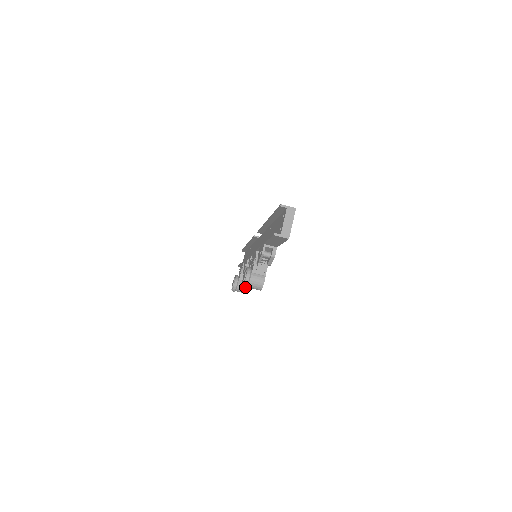
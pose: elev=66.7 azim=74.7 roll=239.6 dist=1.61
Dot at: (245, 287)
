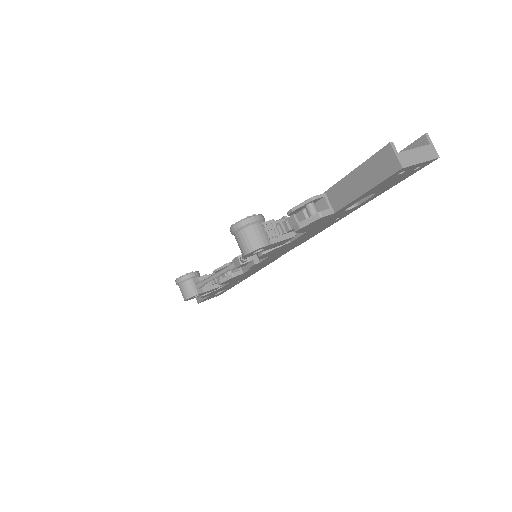
Dot at: (235, 228)
